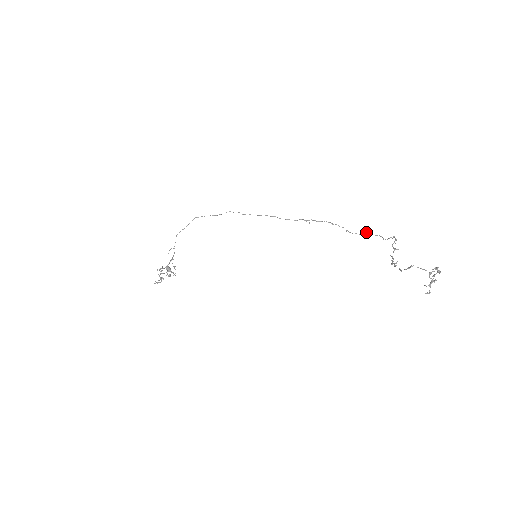
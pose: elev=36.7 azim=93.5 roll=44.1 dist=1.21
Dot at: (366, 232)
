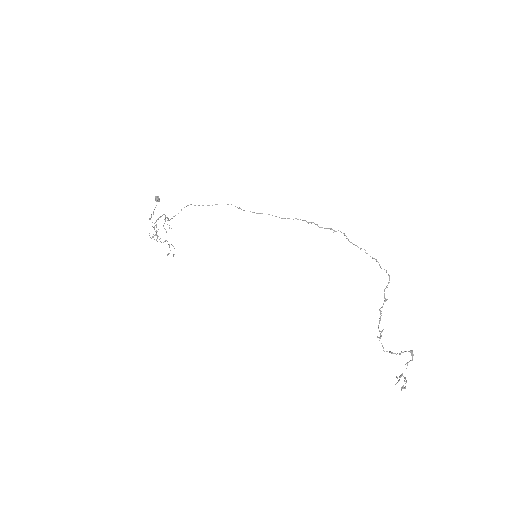
Dot at: (365, 250)
